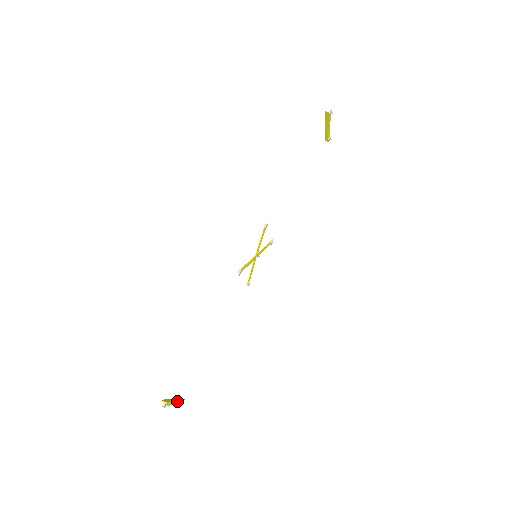
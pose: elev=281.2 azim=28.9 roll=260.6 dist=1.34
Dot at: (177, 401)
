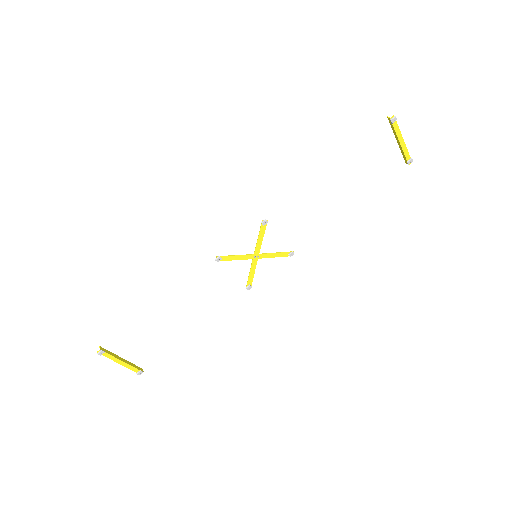
Dot at: (129, 365)
